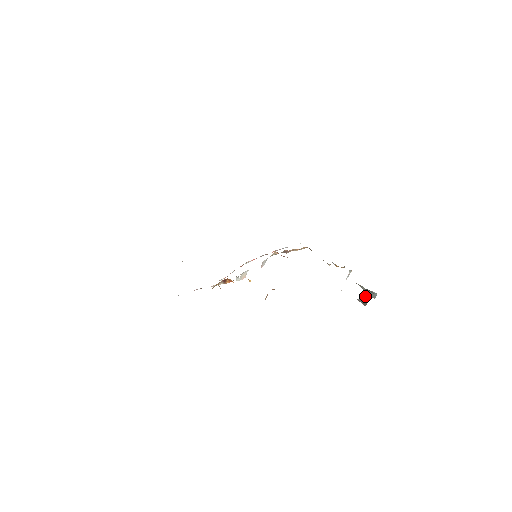
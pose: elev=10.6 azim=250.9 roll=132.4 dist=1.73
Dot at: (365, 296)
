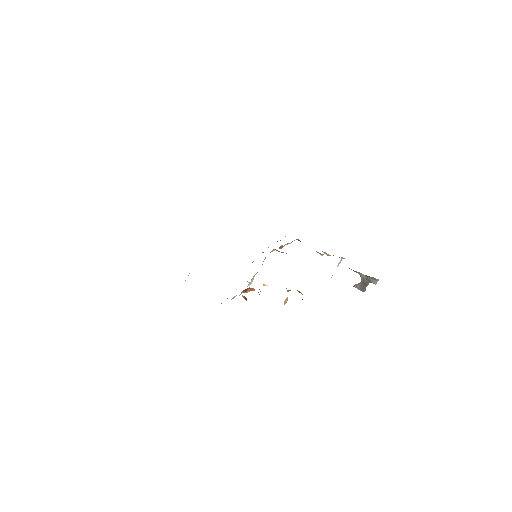
Dot at: (363, 283)
